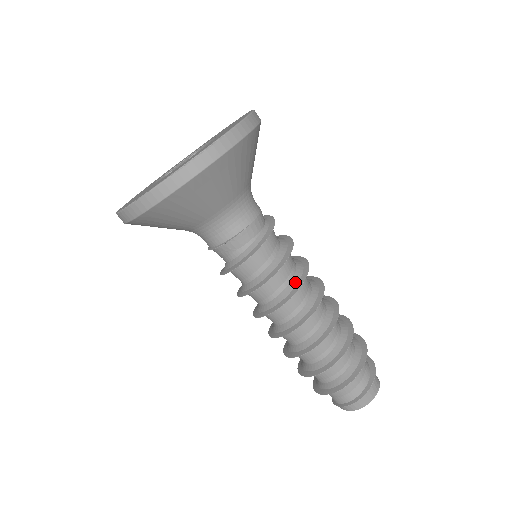
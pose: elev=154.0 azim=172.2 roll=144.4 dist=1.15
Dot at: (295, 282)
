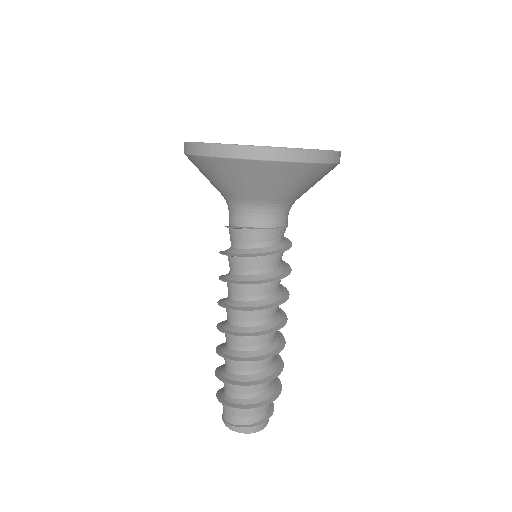
Dot at: (282, 288)
